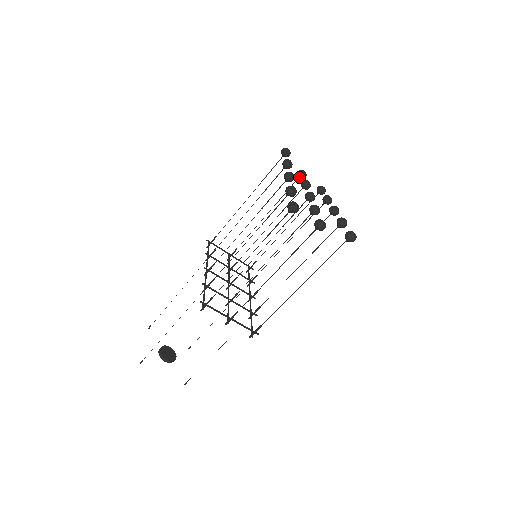
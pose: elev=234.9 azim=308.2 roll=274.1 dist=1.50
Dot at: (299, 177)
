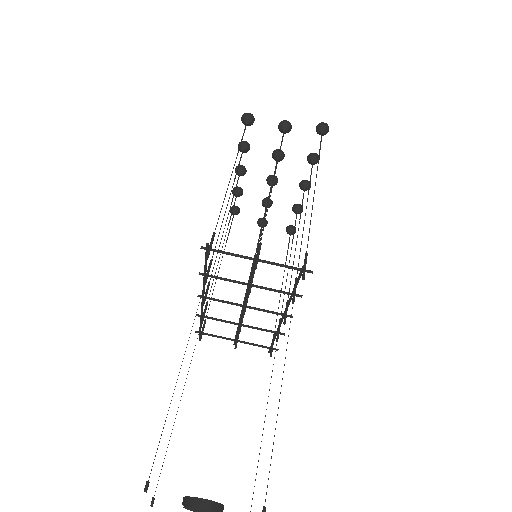
Dot at: (261, 224)
